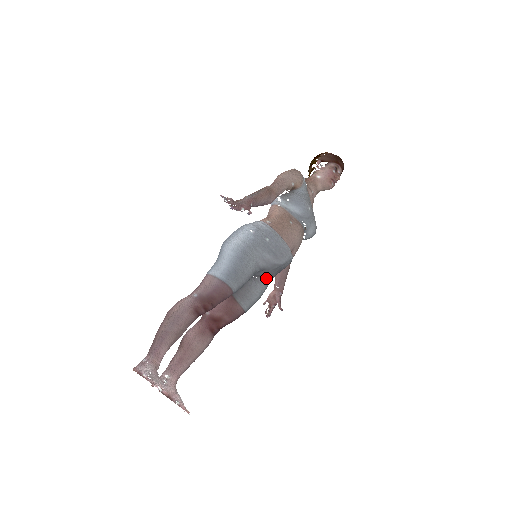
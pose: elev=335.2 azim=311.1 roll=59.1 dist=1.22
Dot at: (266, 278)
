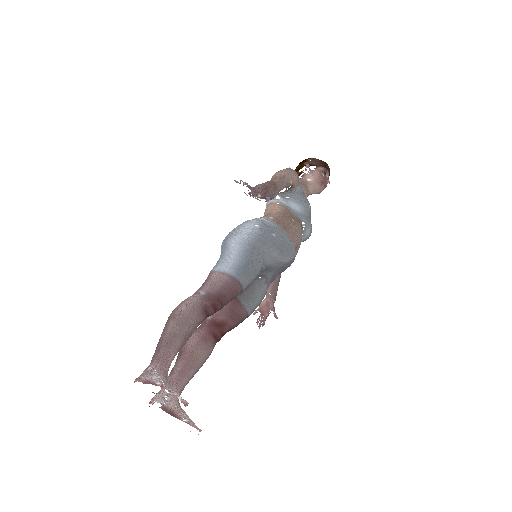
Dot at: (269, 278)
